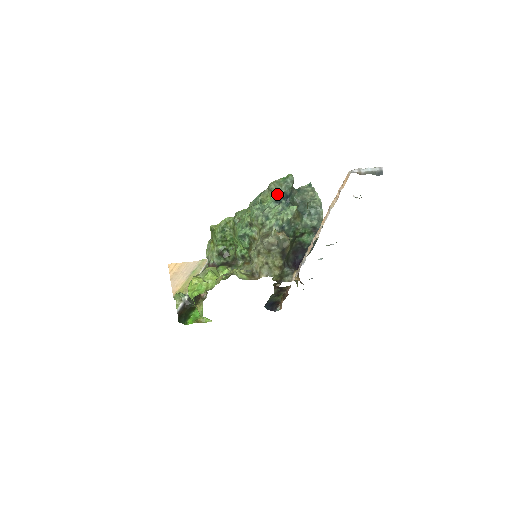
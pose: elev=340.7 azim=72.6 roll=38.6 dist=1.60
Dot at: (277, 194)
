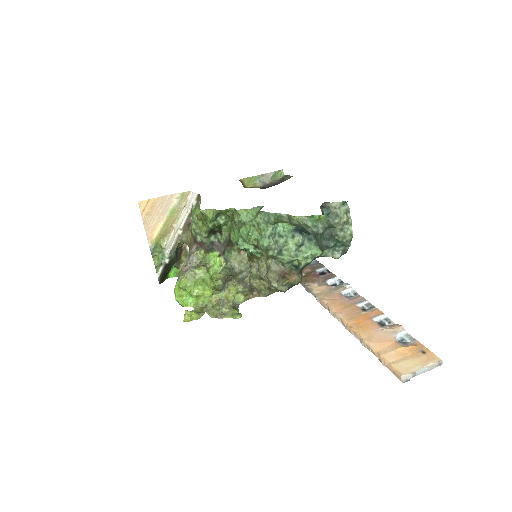
Dot at: (299, 225)
